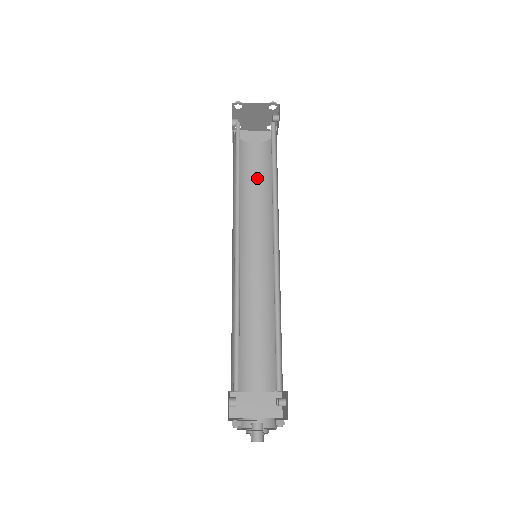
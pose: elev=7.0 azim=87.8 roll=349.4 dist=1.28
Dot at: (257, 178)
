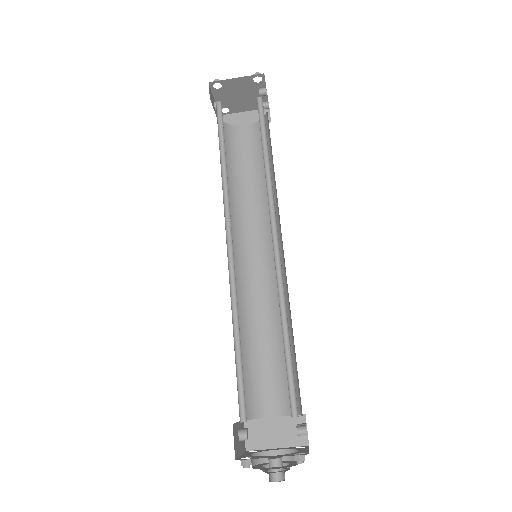
Dot at: (252, 165)
